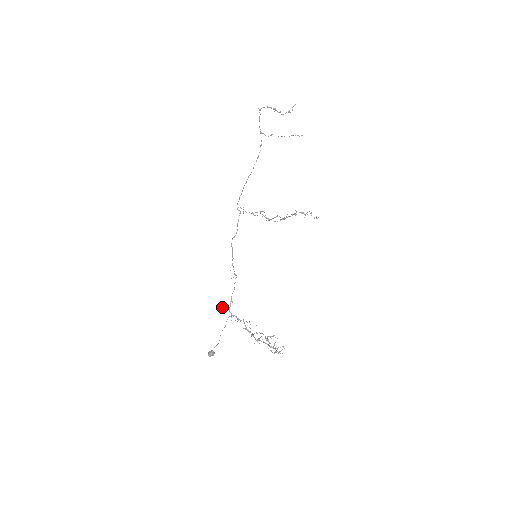
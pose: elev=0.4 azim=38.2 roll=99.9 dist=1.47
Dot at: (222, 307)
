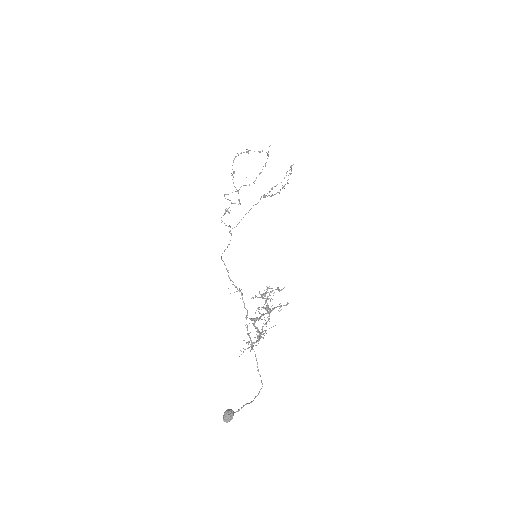
Dot at: occluded
